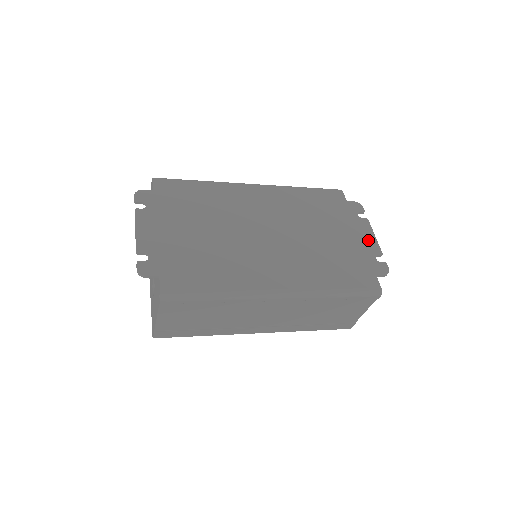
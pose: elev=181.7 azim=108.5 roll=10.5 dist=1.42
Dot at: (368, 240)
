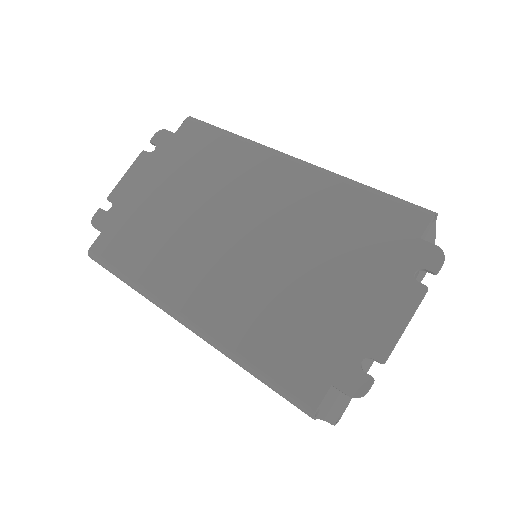
Dot at: (383, 324)
